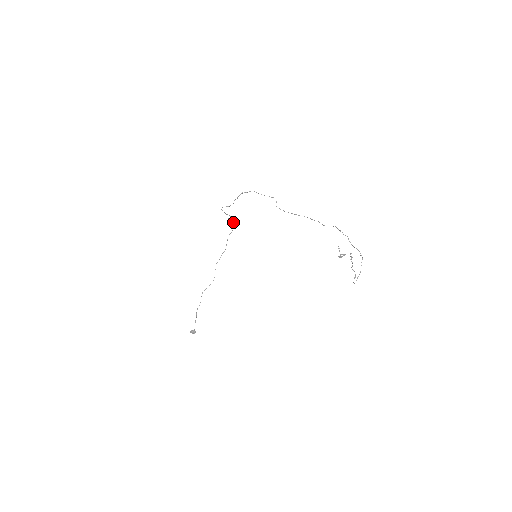
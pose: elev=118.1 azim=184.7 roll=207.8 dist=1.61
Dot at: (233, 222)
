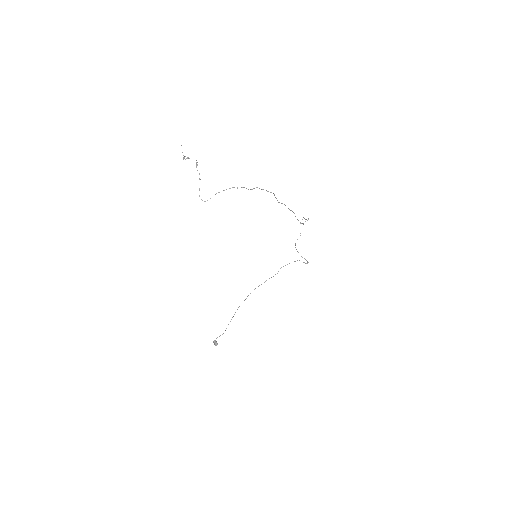
Dot at: occluded
